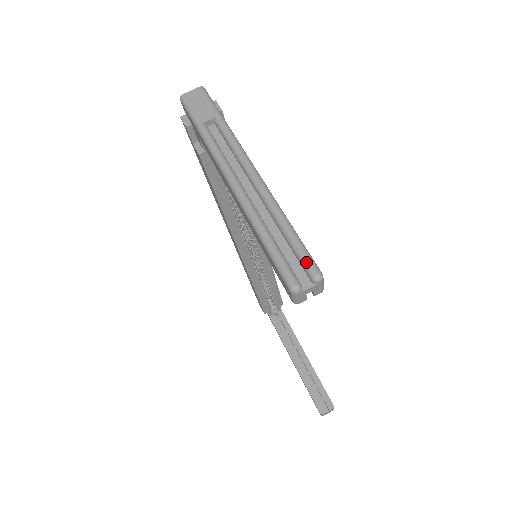
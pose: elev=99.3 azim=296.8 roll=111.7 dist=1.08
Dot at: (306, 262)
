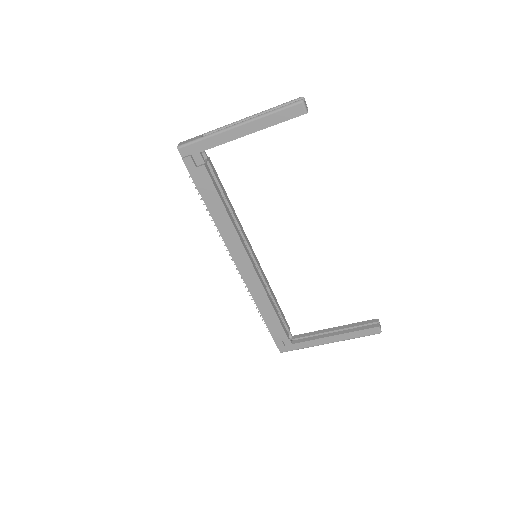
Dot at: (294, 100)
